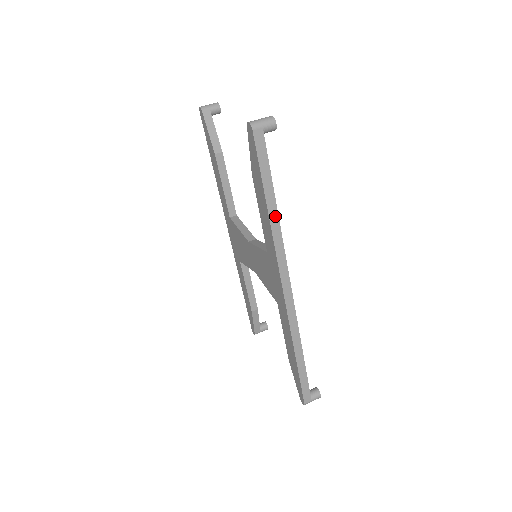
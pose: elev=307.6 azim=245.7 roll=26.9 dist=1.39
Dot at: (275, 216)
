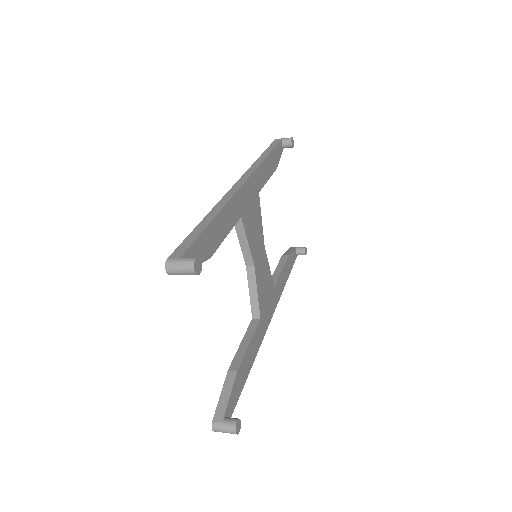
Dot at: (264, 158)
